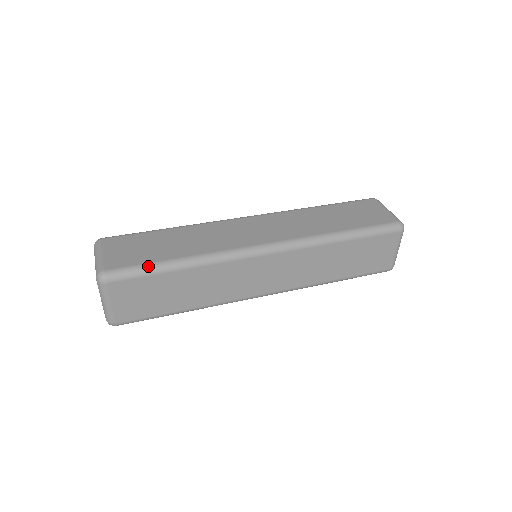
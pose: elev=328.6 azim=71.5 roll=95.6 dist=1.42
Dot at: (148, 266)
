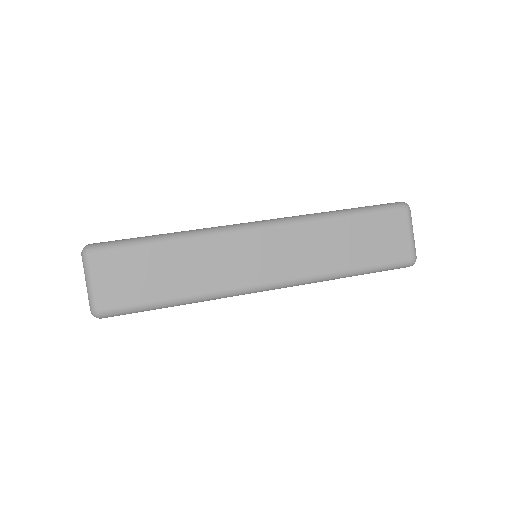
Dot at: (144, 307)
